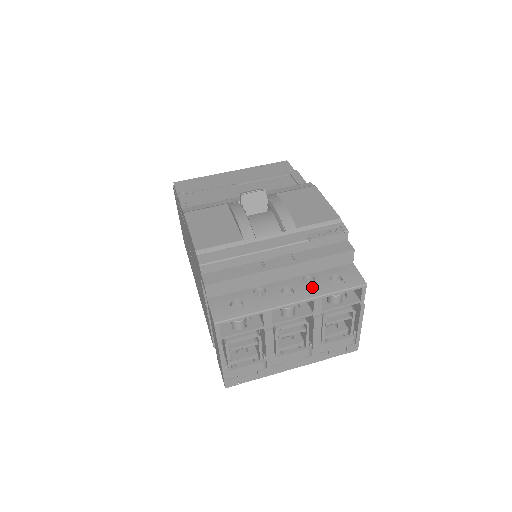
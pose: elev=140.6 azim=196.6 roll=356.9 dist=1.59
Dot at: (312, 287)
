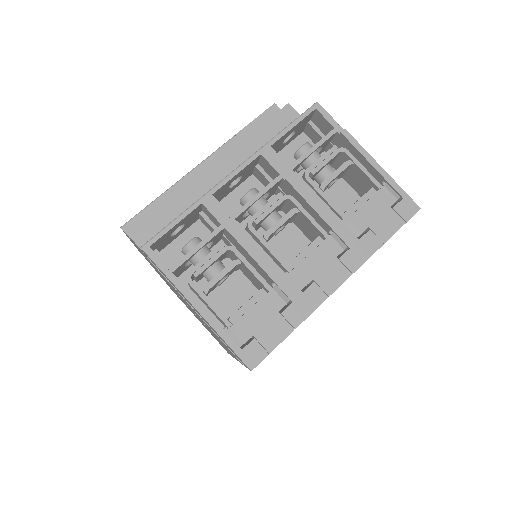
Dot at: occluded
